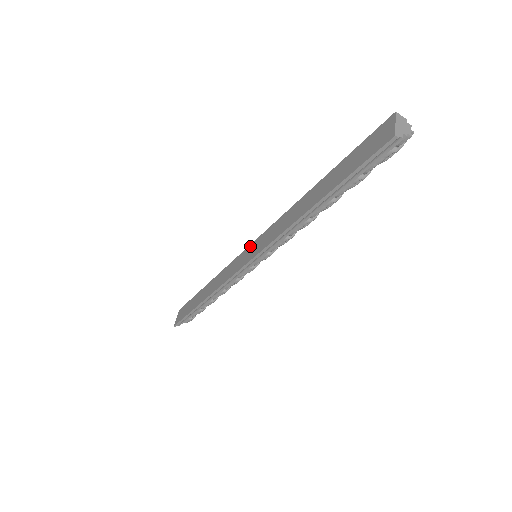
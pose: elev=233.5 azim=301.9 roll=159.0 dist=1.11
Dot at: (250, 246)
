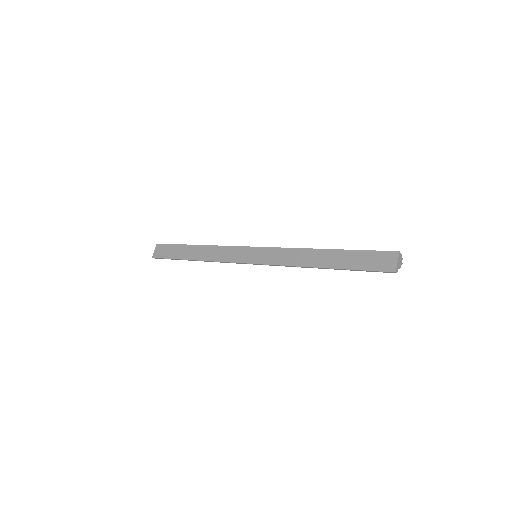
Dot at: (254, 248)
